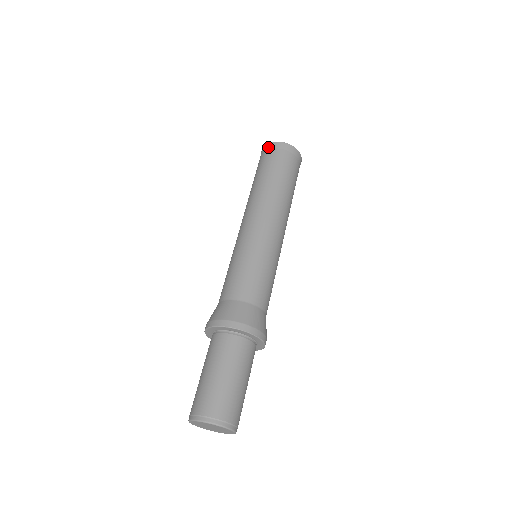
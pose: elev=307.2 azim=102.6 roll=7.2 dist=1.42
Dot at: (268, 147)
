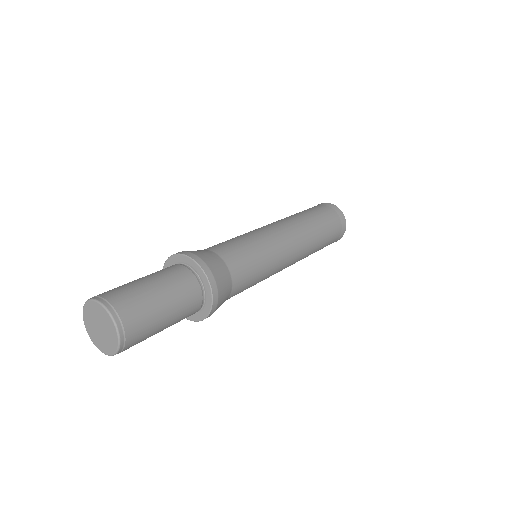
Dot at: occluded
